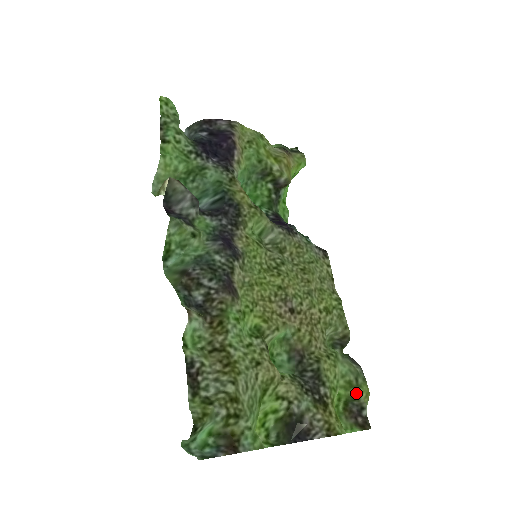
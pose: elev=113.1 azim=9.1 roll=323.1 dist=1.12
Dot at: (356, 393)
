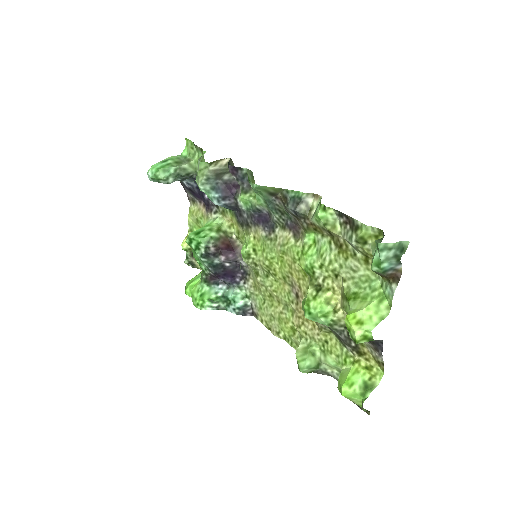
Dot at: occluded
